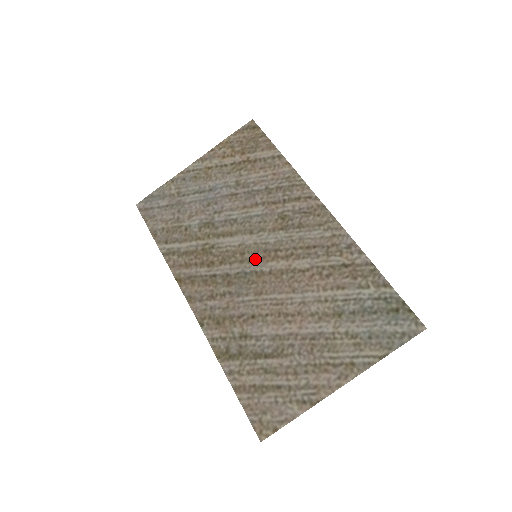
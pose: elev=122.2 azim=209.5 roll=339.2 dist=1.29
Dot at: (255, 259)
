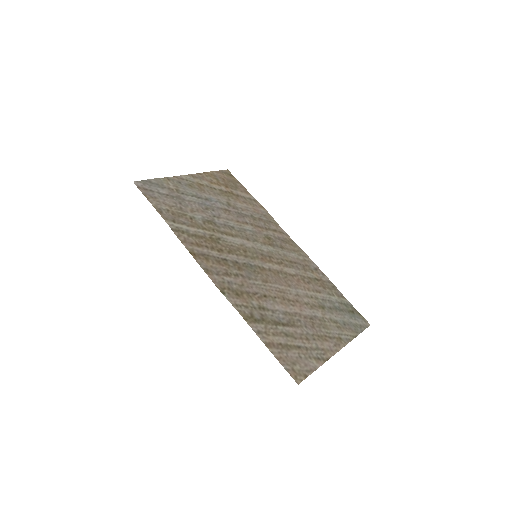
Dot at: (256, 258)
